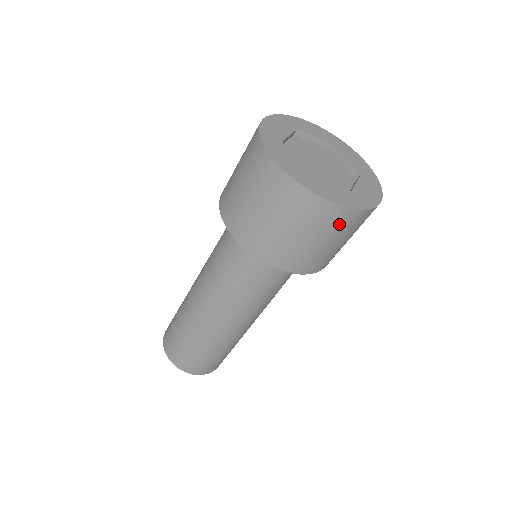
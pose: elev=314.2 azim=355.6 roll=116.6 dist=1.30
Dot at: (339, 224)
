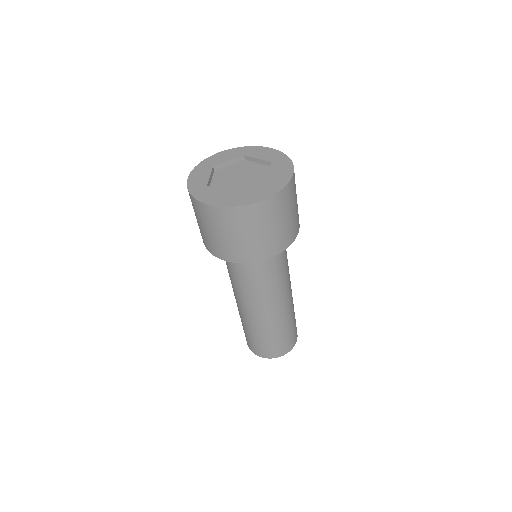
Dot at: (275, 208)
